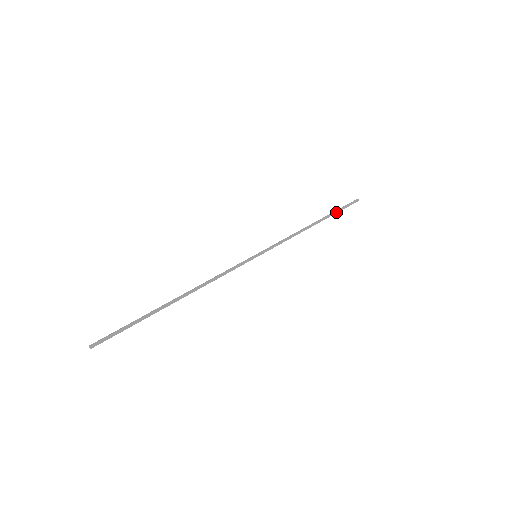
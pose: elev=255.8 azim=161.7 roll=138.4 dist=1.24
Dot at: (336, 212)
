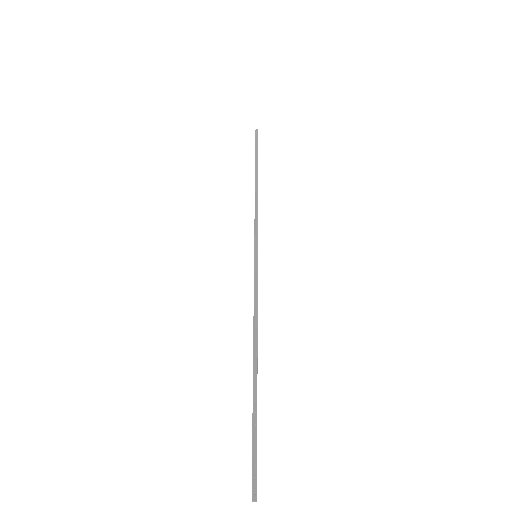
Dot at: (257, 156)
